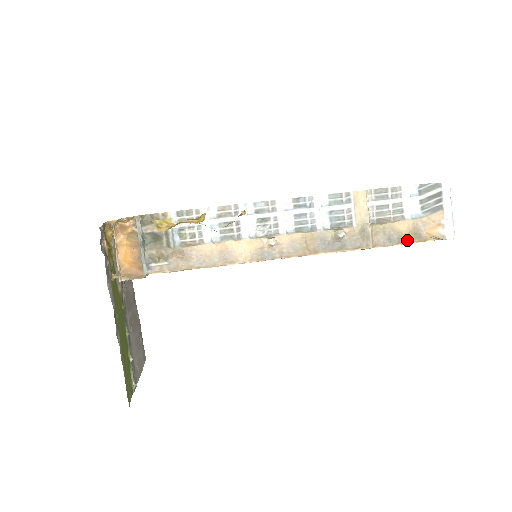
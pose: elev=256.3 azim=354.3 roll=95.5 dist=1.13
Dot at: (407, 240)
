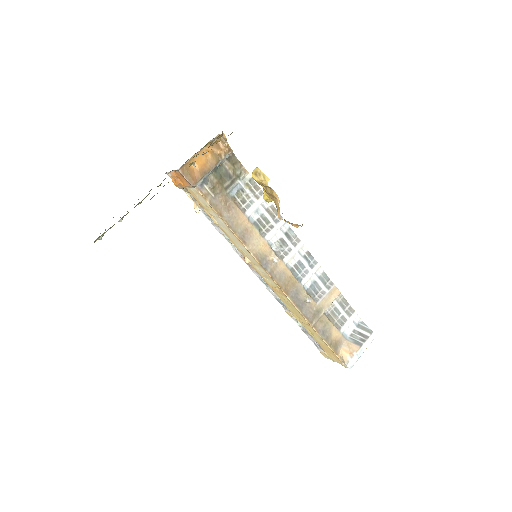
Dot at: (330, 343)
